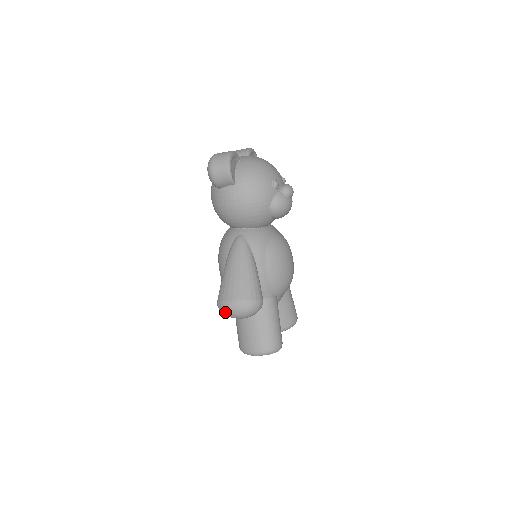
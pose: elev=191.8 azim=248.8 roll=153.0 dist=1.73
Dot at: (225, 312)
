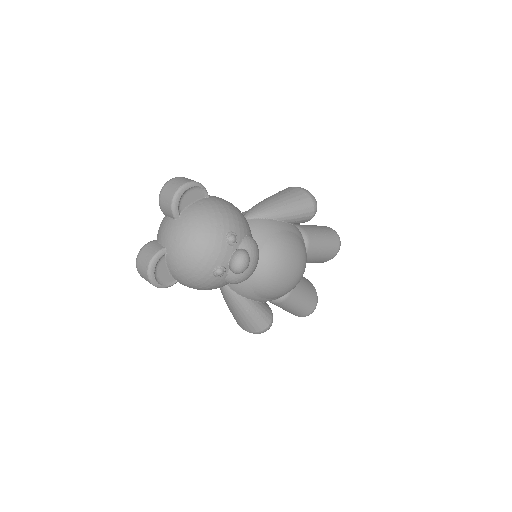
Dot at: occluded
